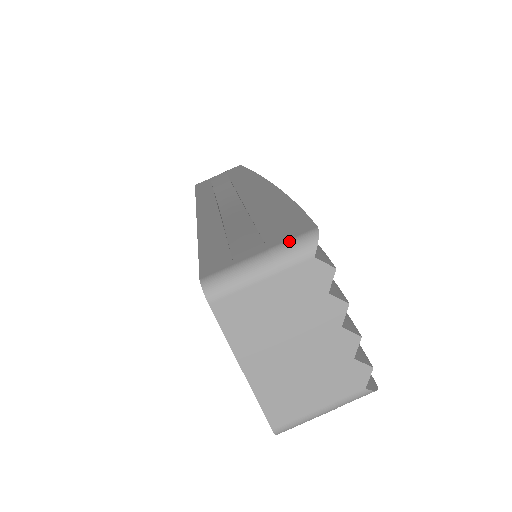
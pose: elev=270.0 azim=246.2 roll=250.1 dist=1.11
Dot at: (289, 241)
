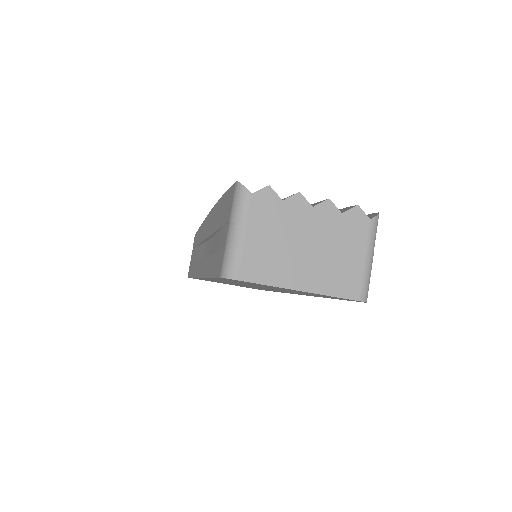
Dot at: (232, 205)
